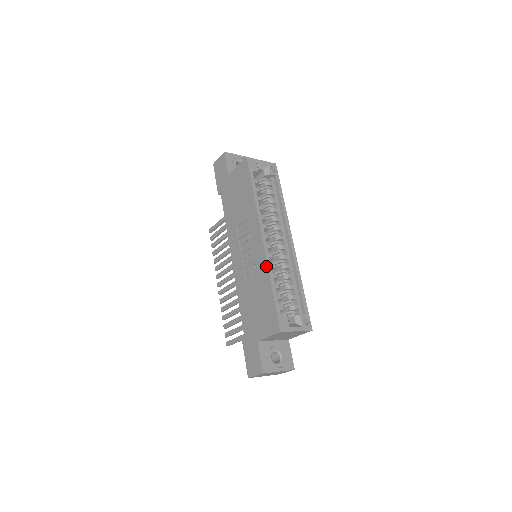
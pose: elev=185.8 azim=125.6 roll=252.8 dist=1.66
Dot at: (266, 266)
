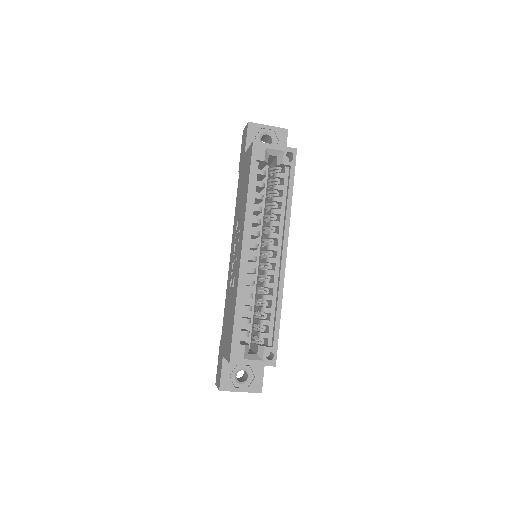
Dot at: (237, 284)
